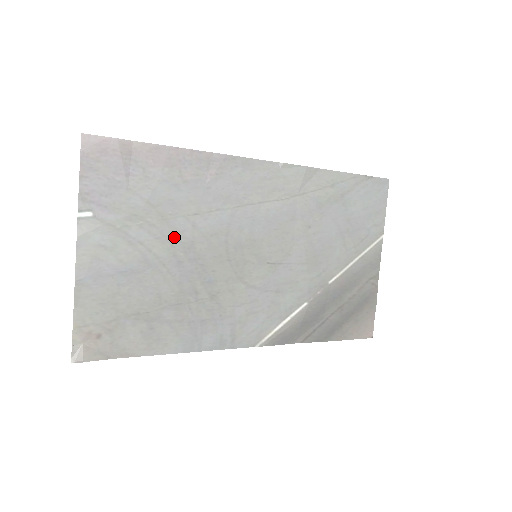
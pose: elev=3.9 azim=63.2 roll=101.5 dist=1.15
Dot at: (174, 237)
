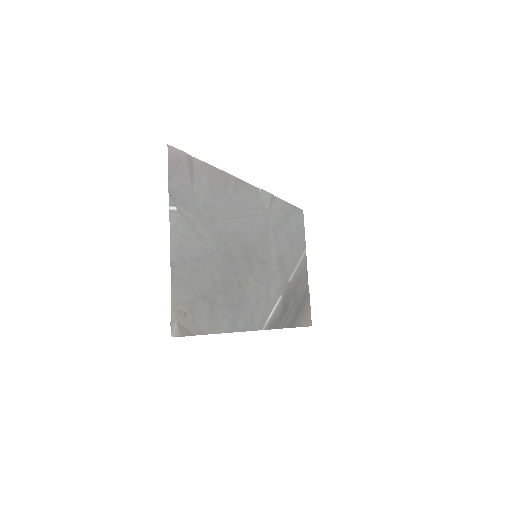
Dot at: (218, 235)
